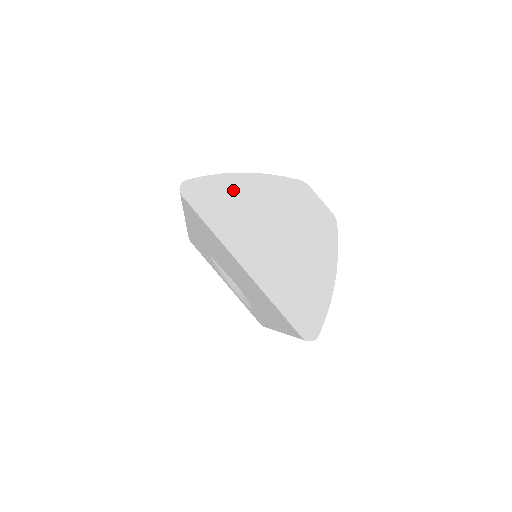
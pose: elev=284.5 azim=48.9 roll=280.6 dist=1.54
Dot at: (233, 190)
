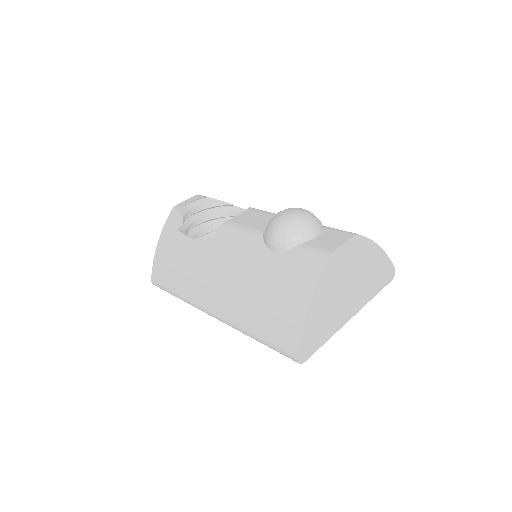
Dot at: (315, 319)
